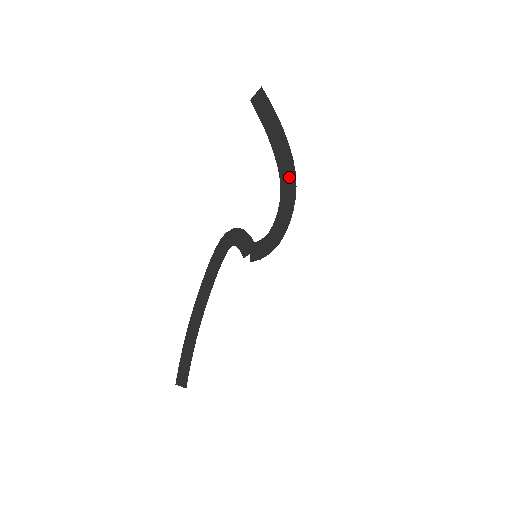
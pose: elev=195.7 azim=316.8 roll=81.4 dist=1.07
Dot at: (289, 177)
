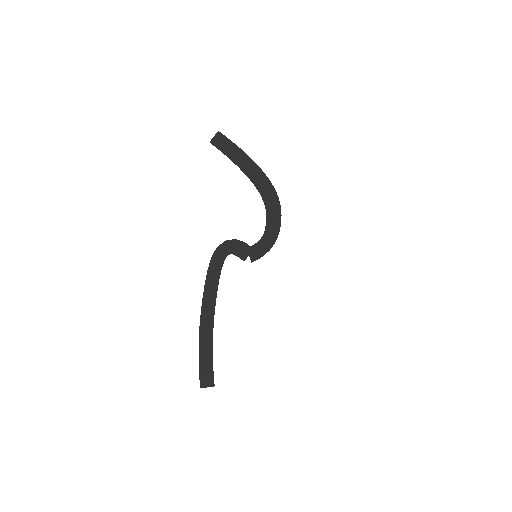
Dot at: (269, 191)
